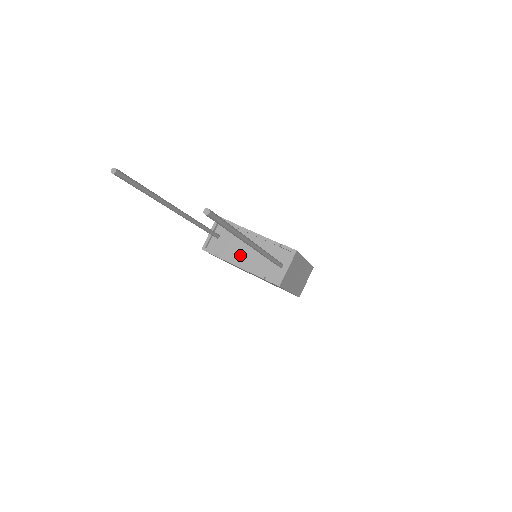
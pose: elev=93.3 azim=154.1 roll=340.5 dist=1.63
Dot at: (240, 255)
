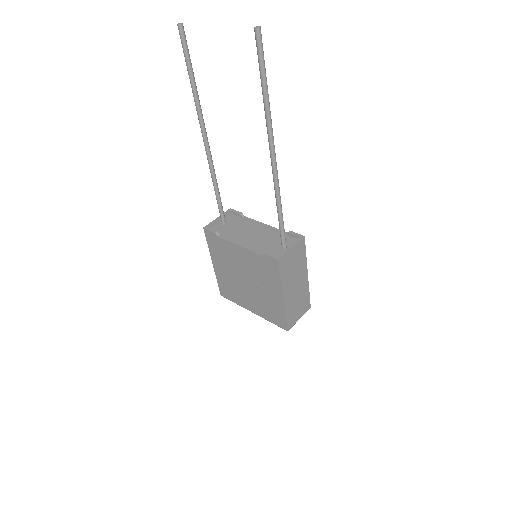
Dot at: (242, 237)
